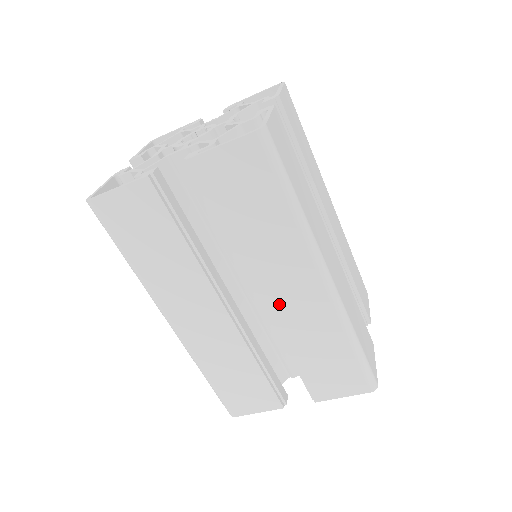
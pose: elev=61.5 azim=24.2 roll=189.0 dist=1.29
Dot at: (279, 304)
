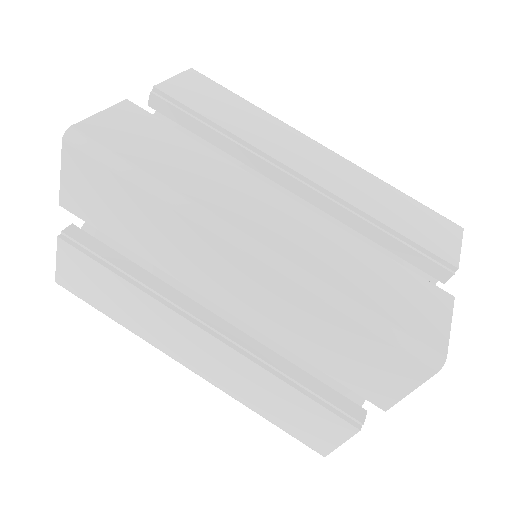
Dot at: (317, 173)
